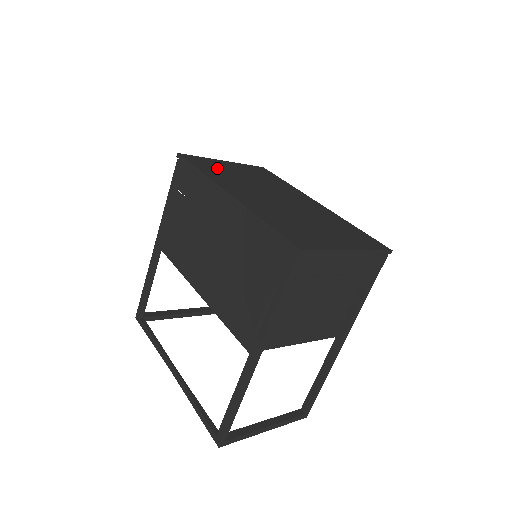
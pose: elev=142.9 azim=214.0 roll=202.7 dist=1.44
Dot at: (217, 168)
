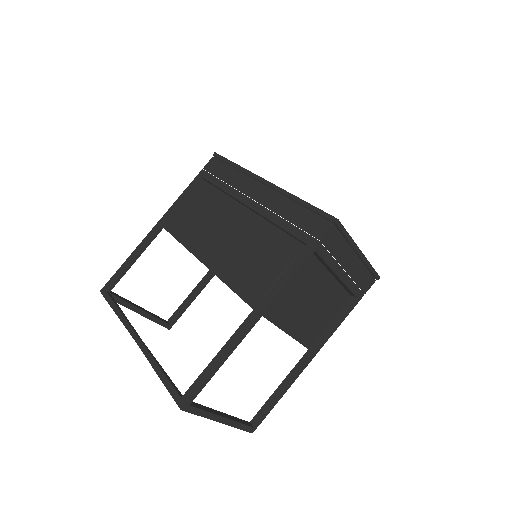
Dot at: occluded
